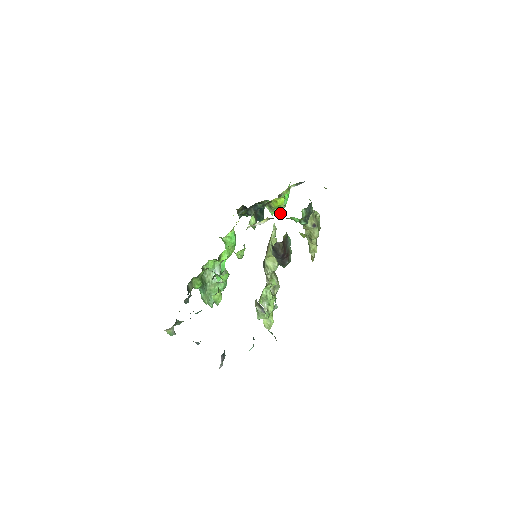
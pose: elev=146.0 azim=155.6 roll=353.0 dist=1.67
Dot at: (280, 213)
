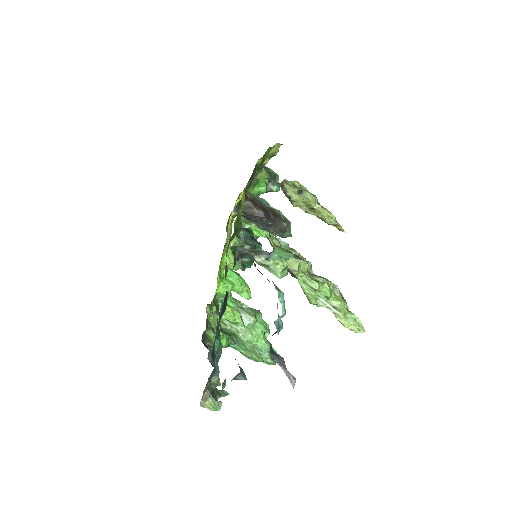
Dot at: occluded
